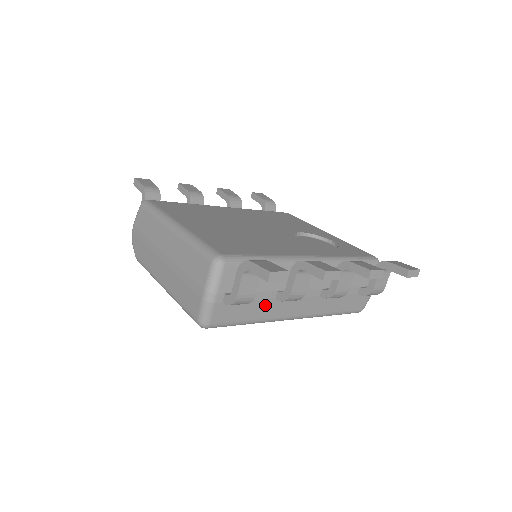
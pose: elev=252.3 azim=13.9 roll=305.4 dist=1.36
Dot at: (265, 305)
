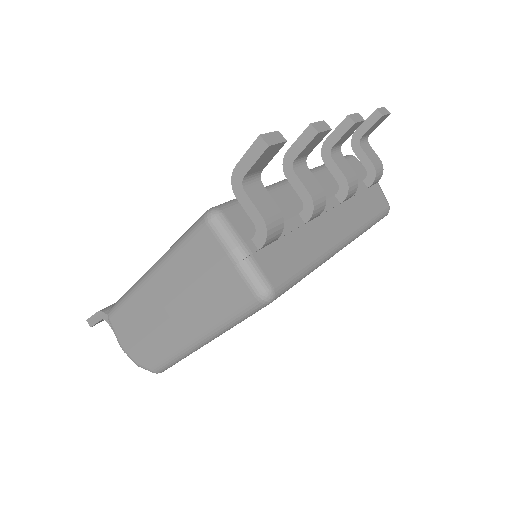
Dot at: (303, 237)
